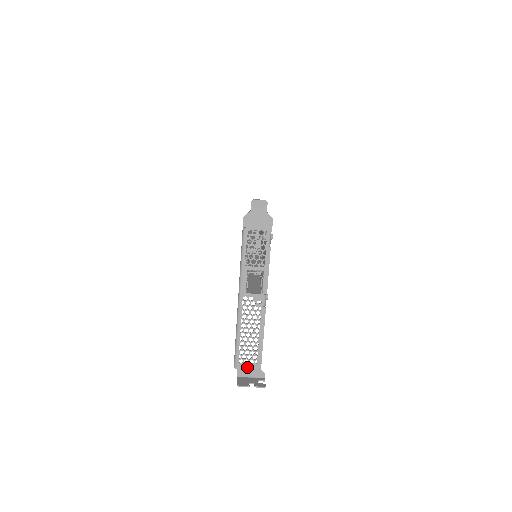
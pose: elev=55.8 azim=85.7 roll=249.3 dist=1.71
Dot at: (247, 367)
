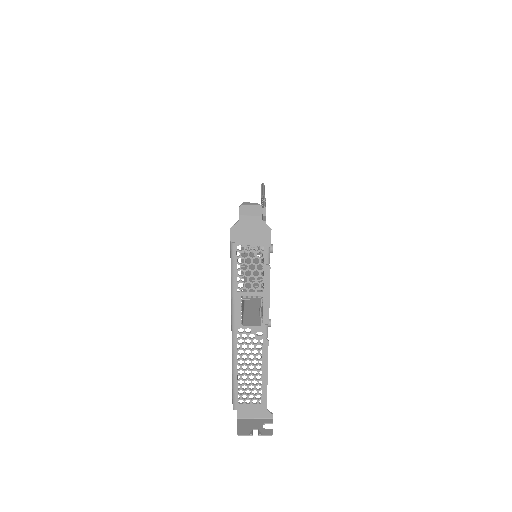
Dot at: (249, 408)
